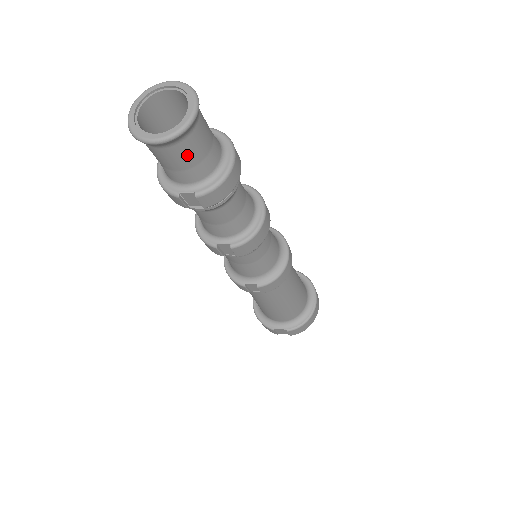
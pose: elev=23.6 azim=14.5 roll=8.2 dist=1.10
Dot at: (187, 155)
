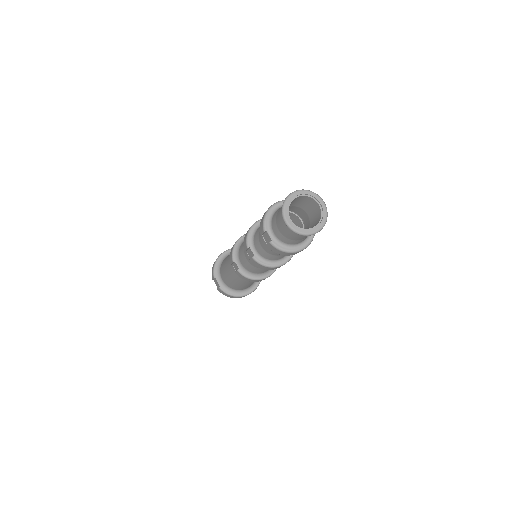
Dot at: (289, 234)
